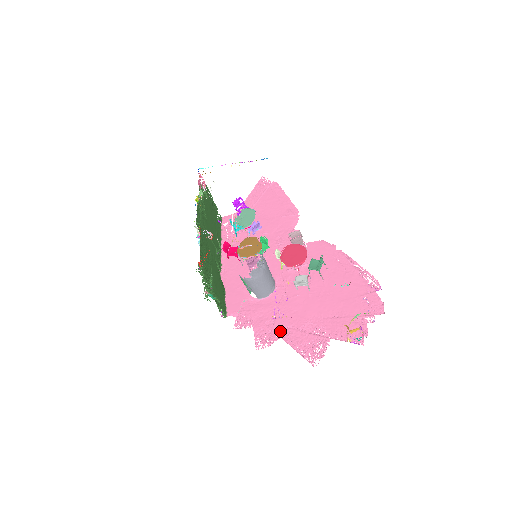
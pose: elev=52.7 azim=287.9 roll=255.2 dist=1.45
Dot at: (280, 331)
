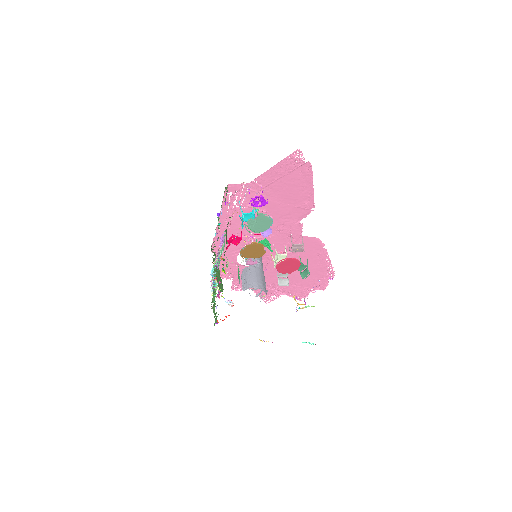
Dot at: occluded
